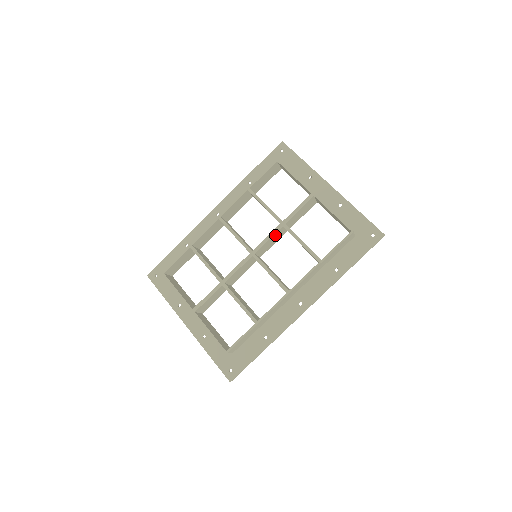
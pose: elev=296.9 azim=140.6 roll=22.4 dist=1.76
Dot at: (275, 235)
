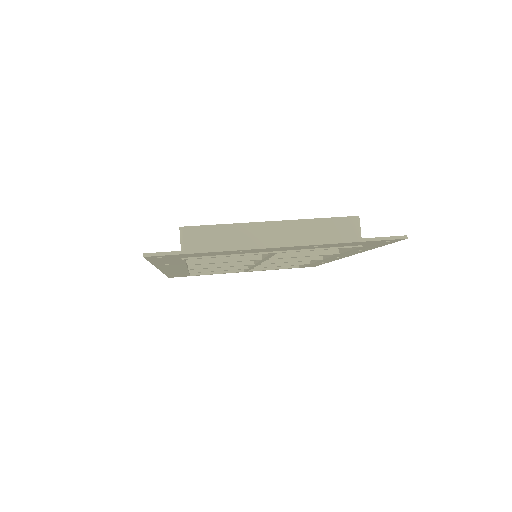
Dot at: occluded
